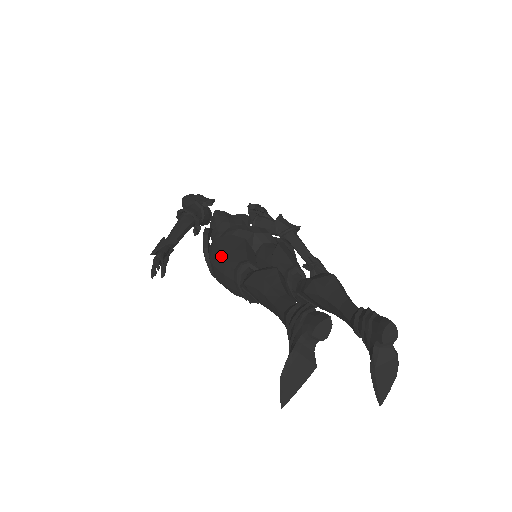
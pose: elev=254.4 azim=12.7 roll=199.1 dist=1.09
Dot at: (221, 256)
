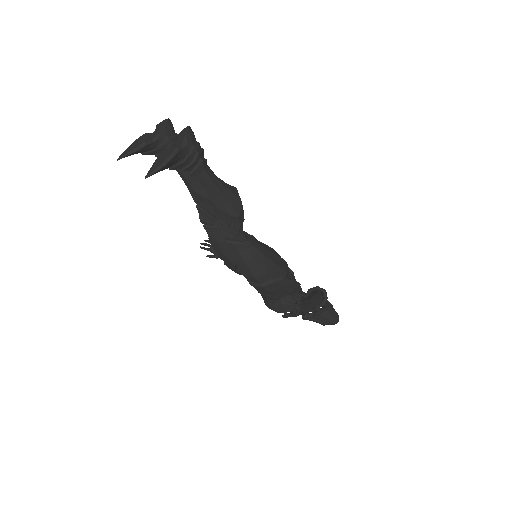
Dot at: occluded
